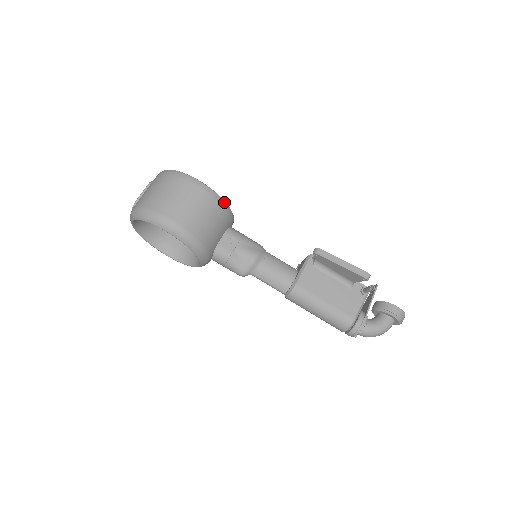
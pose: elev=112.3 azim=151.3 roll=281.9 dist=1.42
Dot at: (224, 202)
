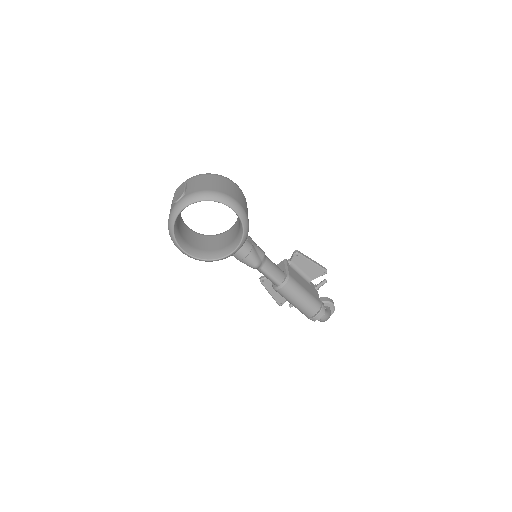
Dot at: occluded
